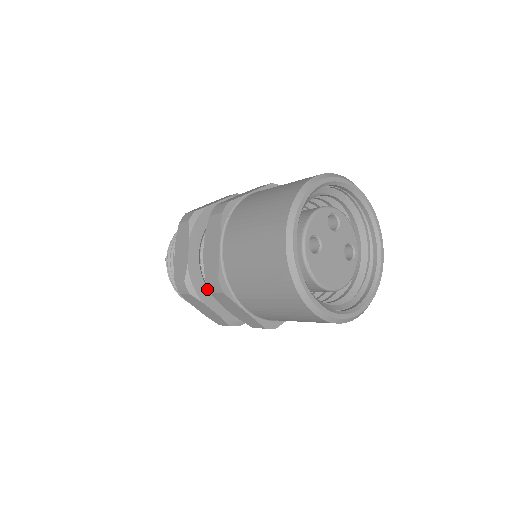
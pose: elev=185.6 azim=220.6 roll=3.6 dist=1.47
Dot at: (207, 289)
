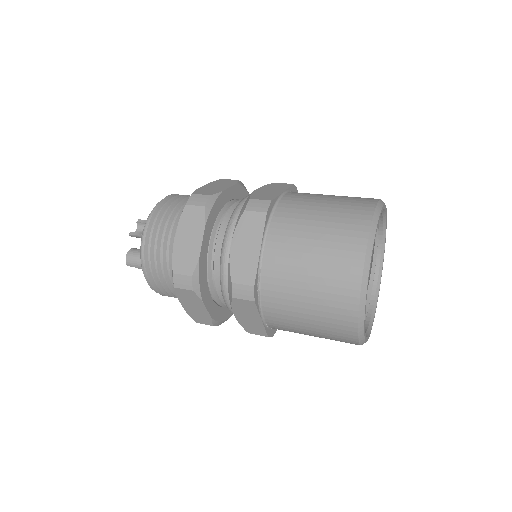
Dot at: (227, 308)
